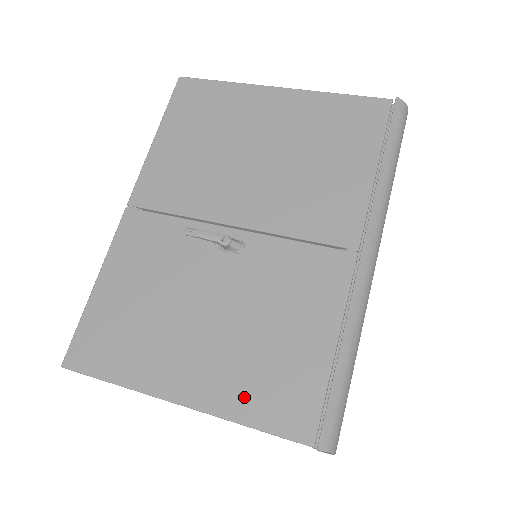
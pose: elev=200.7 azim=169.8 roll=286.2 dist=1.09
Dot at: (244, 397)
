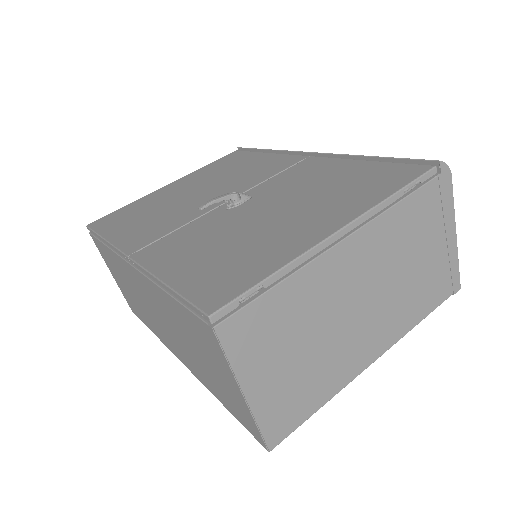
Dot at: (367, 195)
